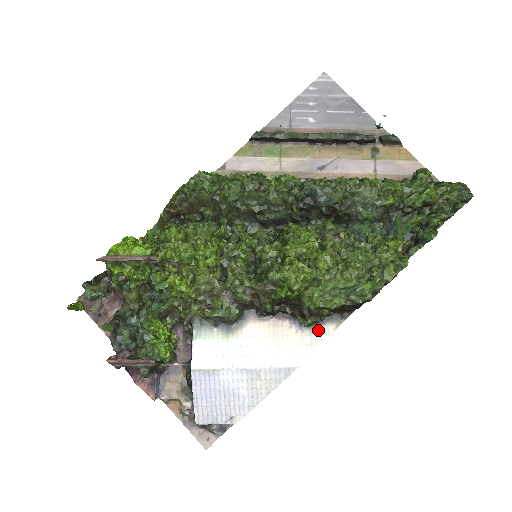
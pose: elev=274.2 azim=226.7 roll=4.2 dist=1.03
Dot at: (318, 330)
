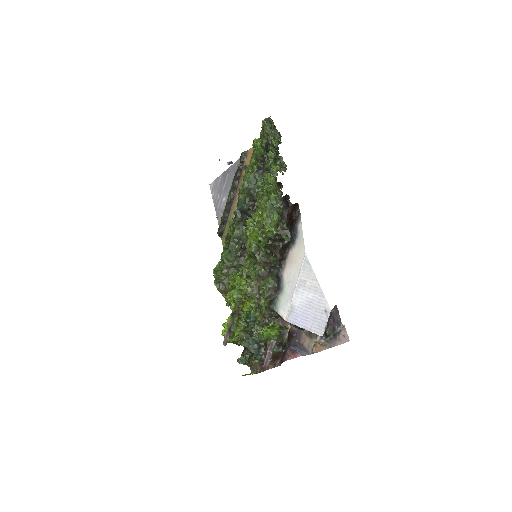
Dot at: (298, 234)
